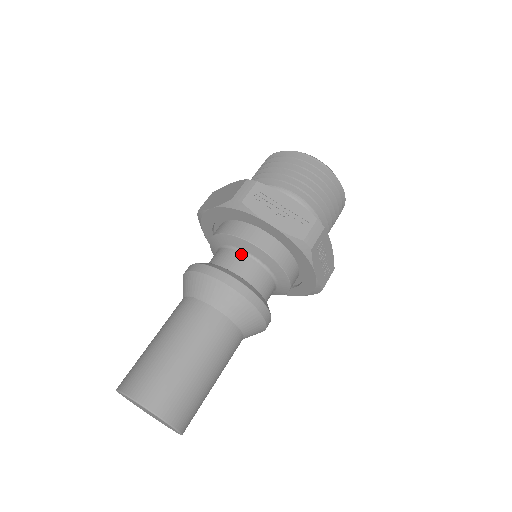
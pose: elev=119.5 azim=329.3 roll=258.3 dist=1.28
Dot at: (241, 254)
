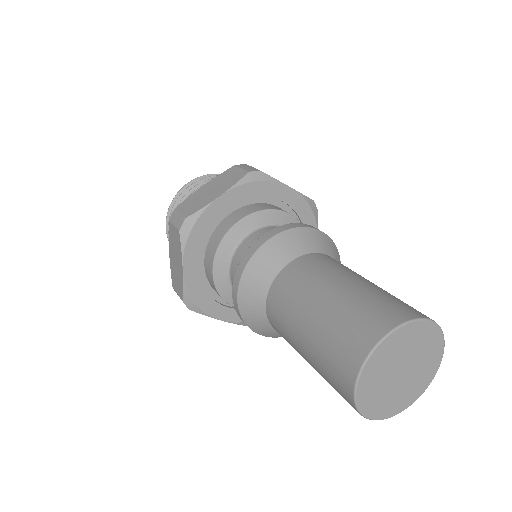
Dot at: occluded
